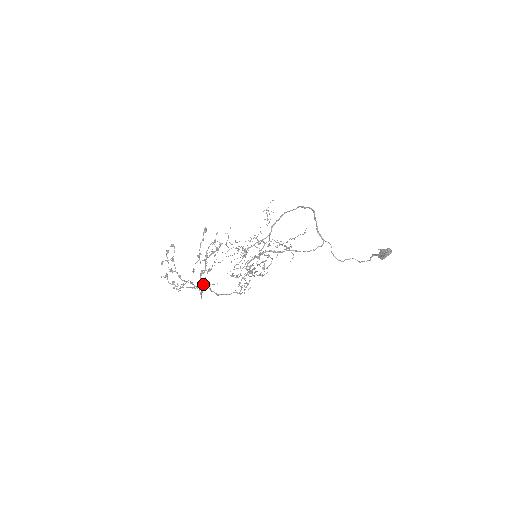
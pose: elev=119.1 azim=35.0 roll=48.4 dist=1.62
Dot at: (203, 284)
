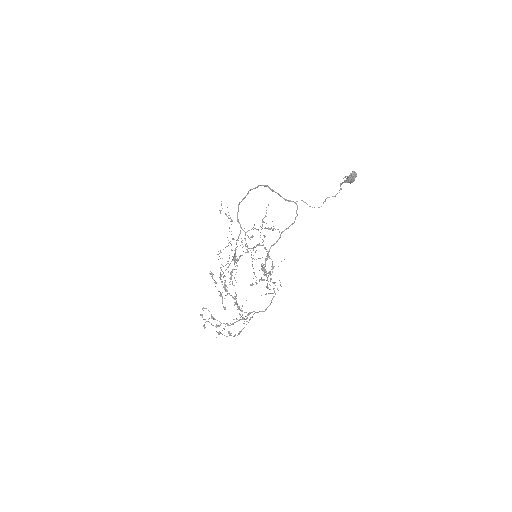
Dot at: occluded
